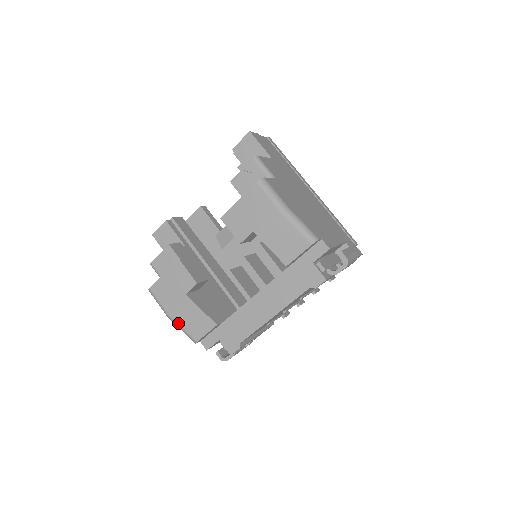
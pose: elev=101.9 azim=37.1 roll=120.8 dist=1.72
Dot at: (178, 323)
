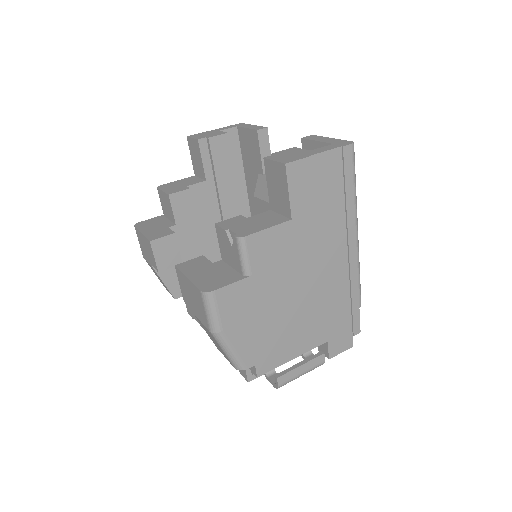
Dot at: (151, 268)
